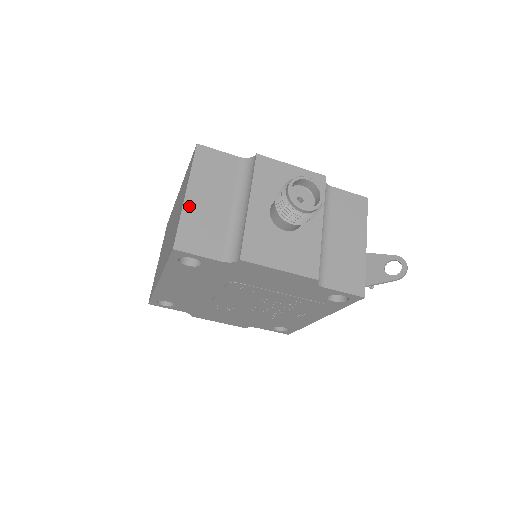
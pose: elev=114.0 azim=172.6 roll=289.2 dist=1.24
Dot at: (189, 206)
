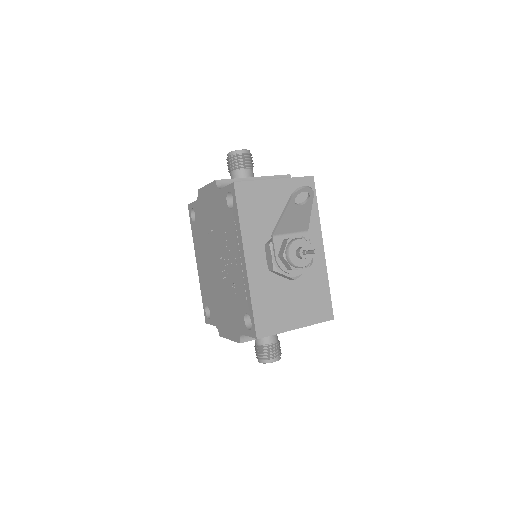
Dot at: occluded
